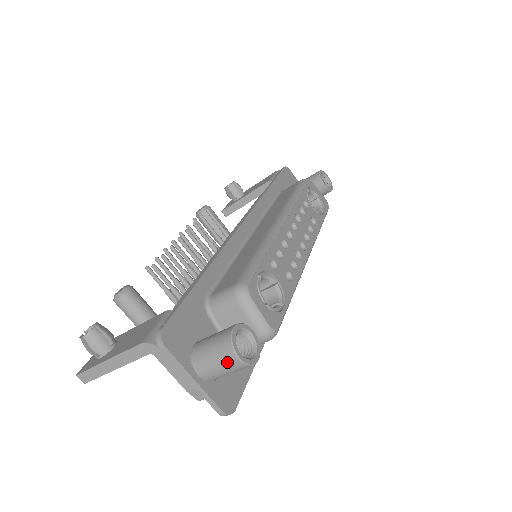
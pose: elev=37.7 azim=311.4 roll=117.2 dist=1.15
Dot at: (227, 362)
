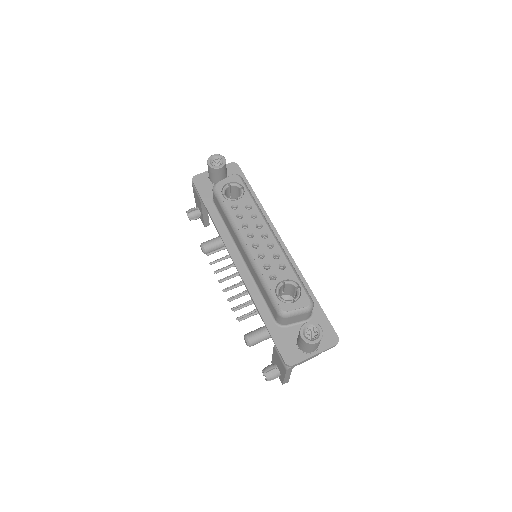
Dot at: (315, 345)
